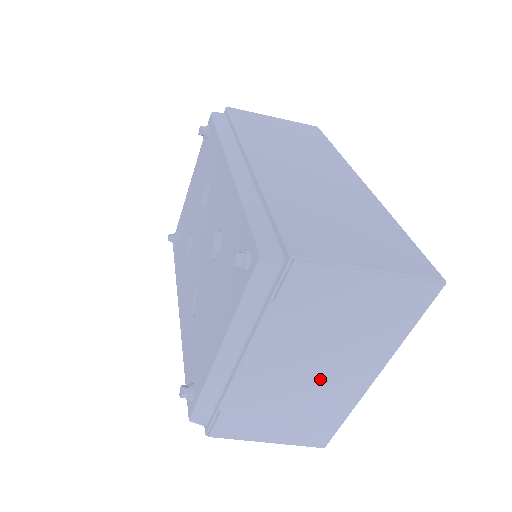
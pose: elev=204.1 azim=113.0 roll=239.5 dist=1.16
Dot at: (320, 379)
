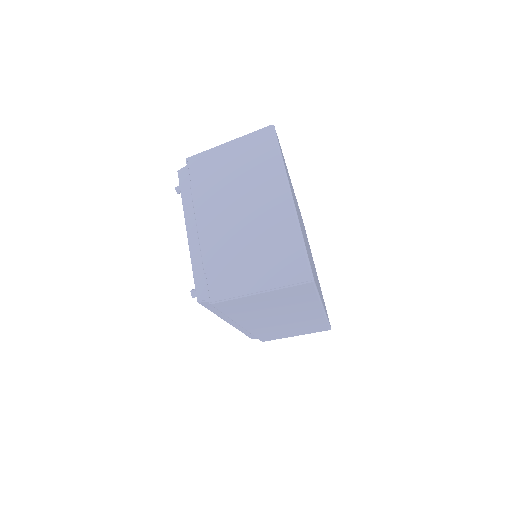
Dot at: (253, 216)
